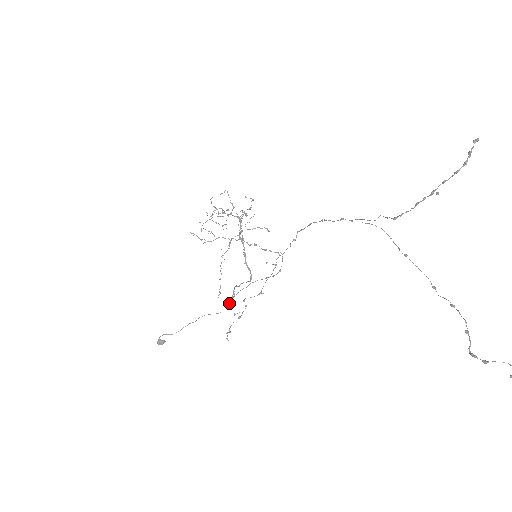
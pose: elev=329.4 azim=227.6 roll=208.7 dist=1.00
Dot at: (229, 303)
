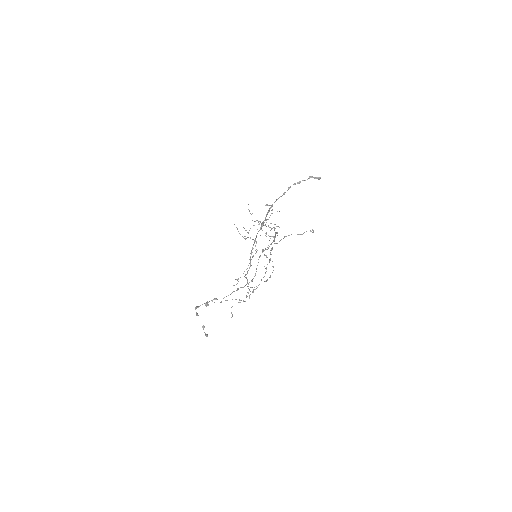
Dot at: (249, 295)
